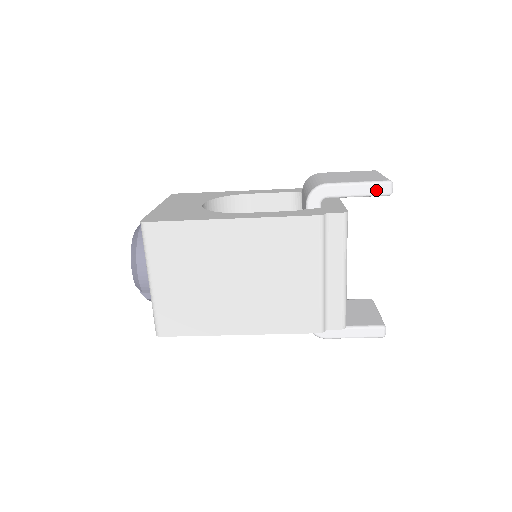
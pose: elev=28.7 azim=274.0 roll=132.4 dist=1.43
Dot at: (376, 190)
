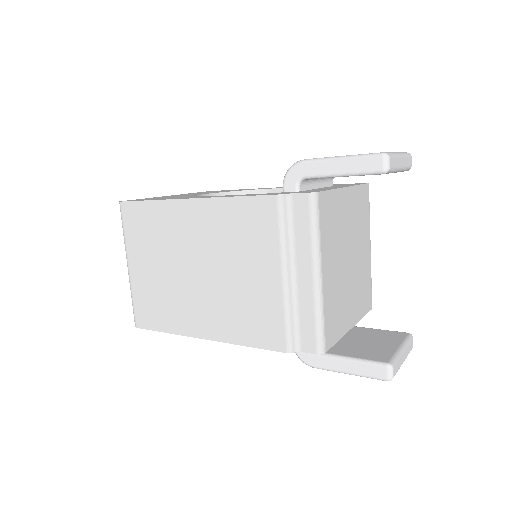
Dot at: (364, 166)
